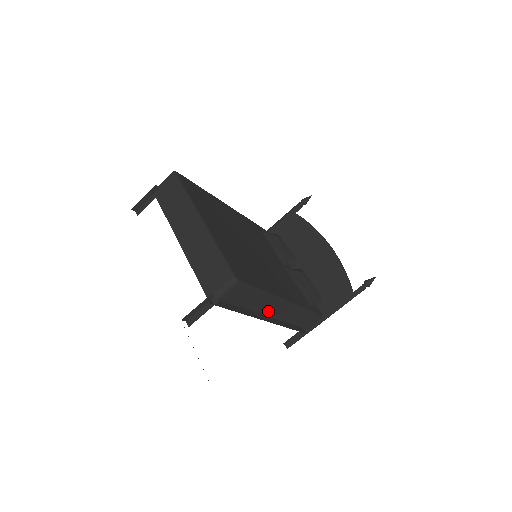
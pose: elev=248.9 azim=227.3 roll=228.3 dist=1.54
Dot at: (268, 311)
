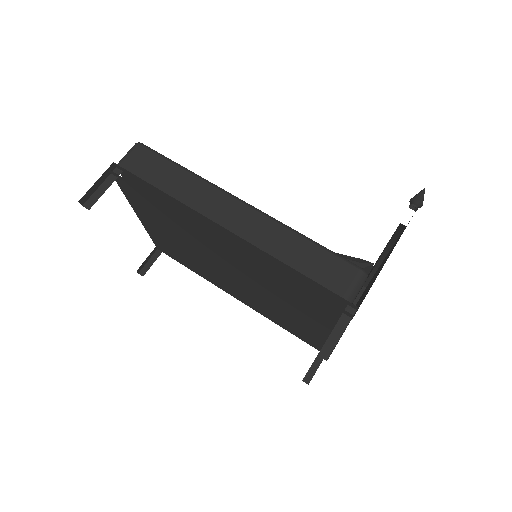
Dot at: (213, 212)
